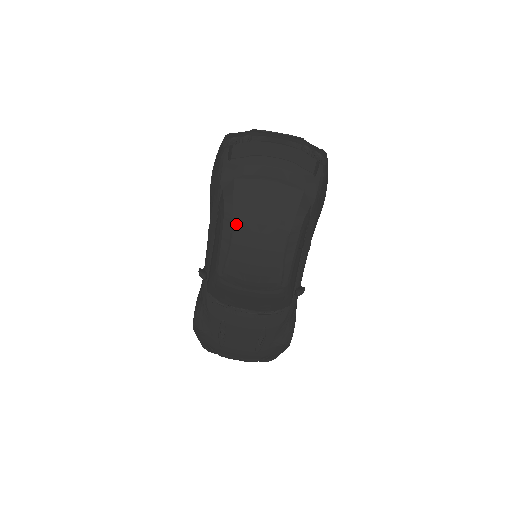
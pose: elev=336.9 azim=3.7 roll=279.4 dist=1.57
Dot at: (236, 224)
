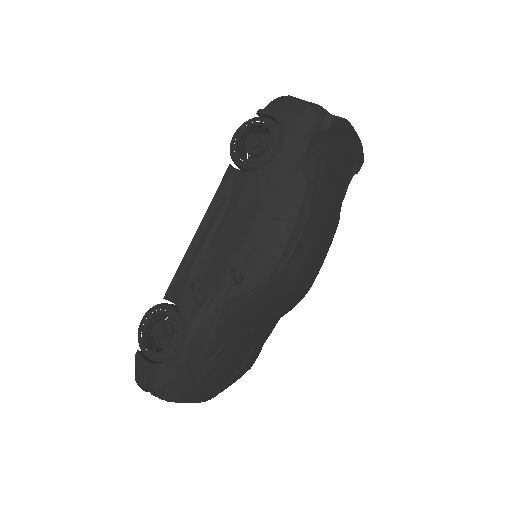
Dot at: (312, 212)
